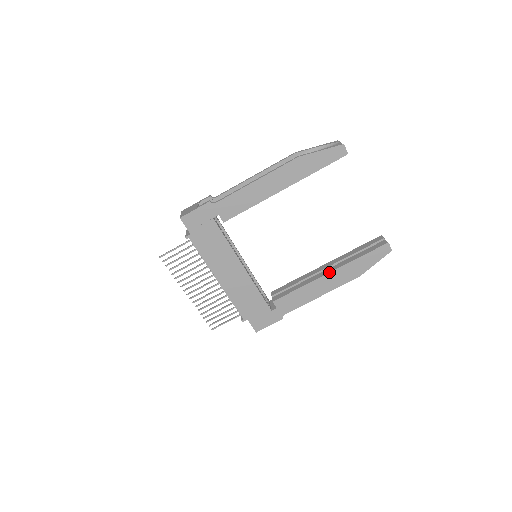
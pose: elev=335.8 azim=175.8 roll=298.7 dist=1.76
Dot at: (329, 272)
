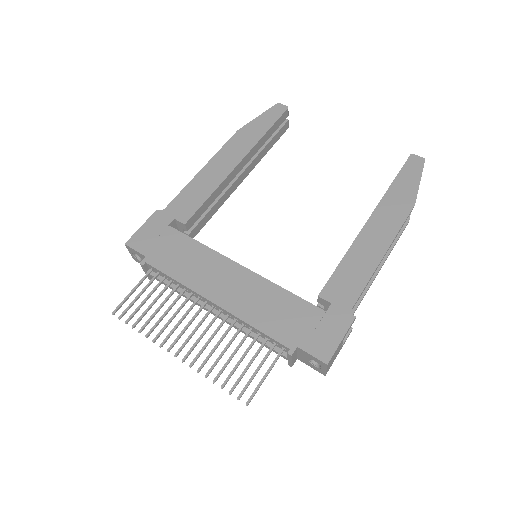
Dot at: occluded
